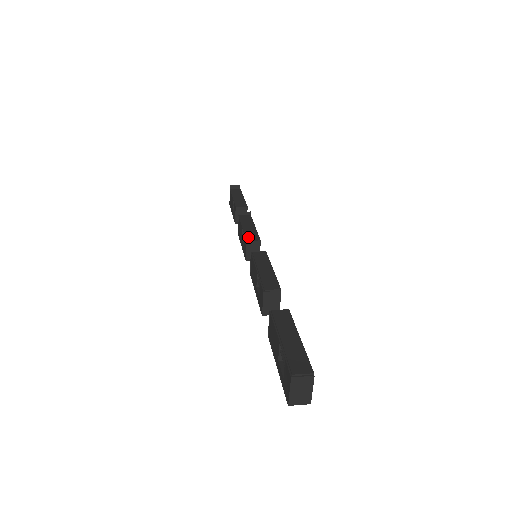
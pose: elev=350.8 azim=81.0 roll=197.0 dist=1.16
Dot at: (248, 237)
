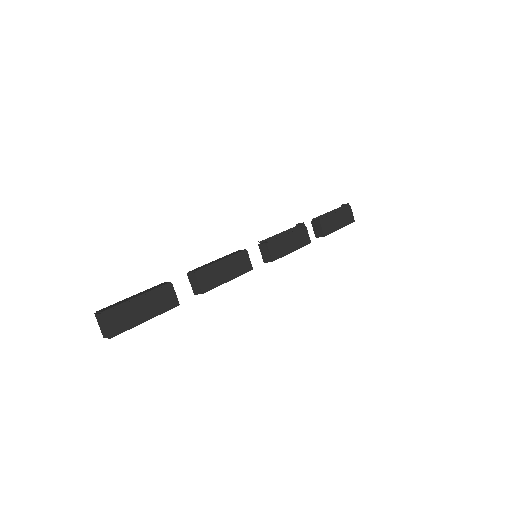
Dot at: (264, 242)
